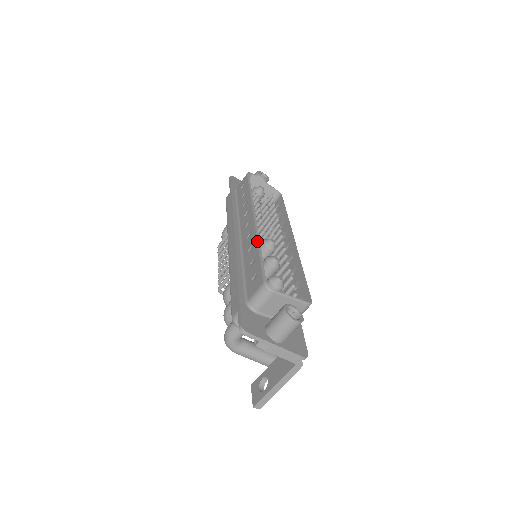
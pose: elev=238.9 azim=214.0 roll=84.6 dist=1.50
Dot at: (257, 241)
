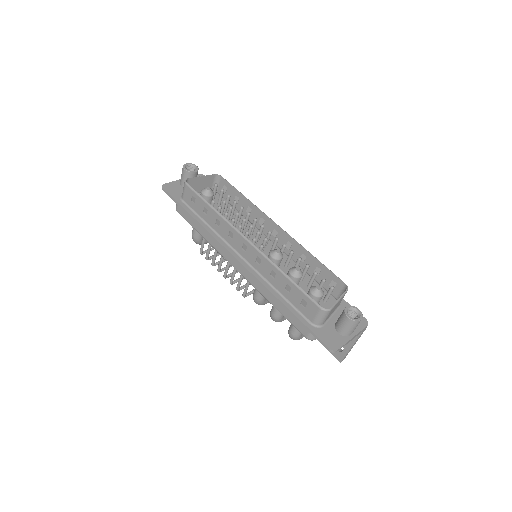
Dot at: (276, 268)
